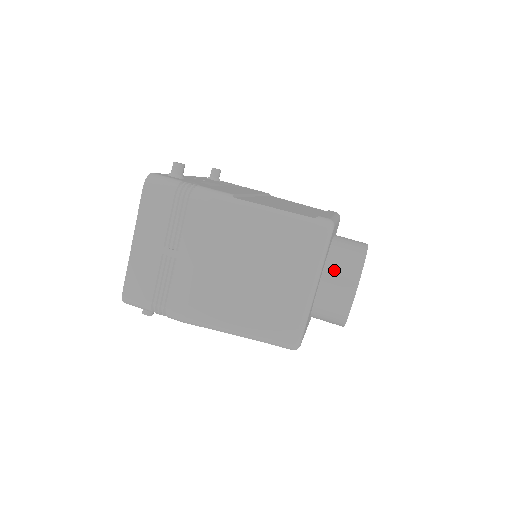
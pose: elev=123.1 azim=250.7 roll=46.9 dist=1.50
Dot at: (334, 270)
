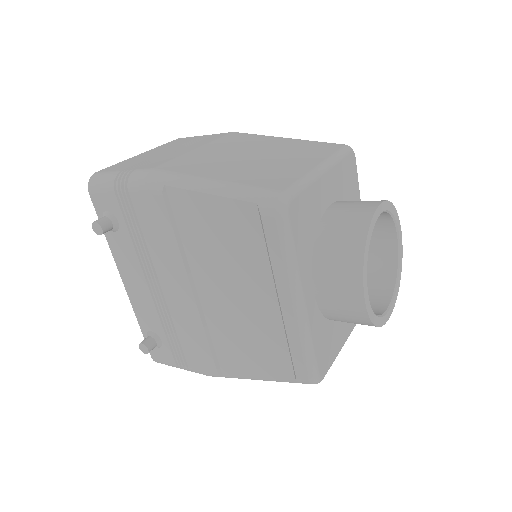
Dot at: occluded
